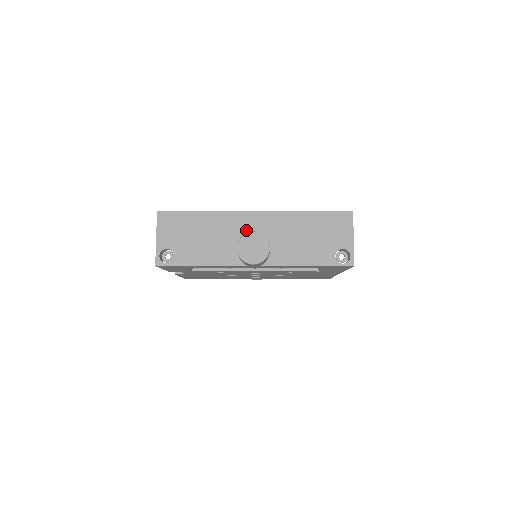
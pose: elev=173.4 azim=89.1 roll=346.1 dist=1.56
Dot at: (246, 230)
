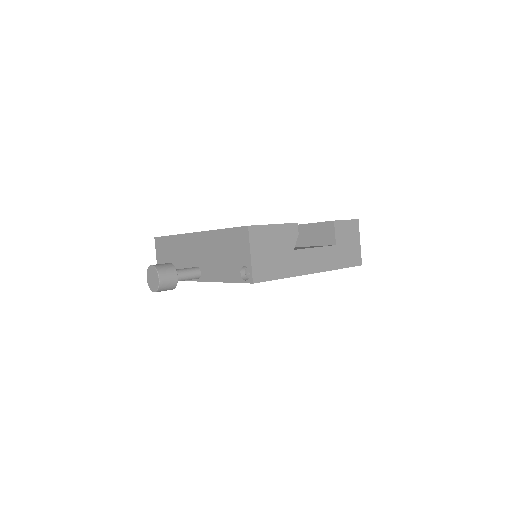
Dot at: (192, 250)
